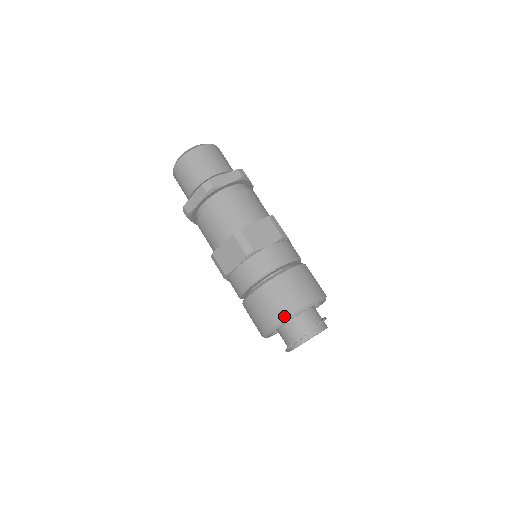
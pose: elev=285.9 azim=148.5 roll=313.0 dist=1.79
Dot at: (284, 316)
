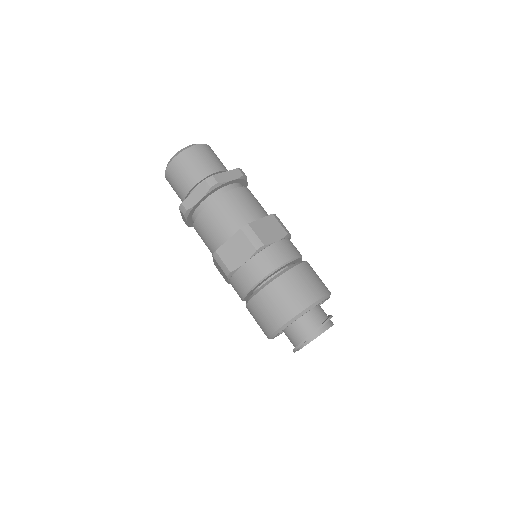
Dot at: (298, 310)
